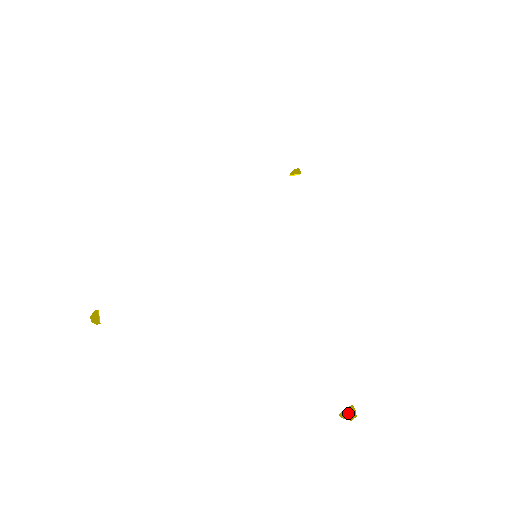
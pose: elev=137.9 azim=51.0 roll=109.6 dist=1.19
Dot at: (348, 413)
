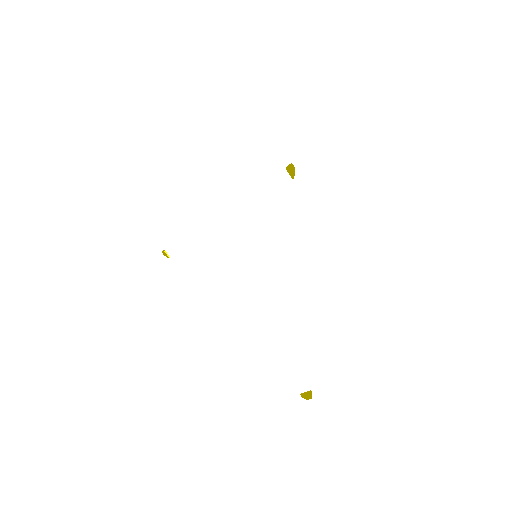
Dot at: (306, 396)
